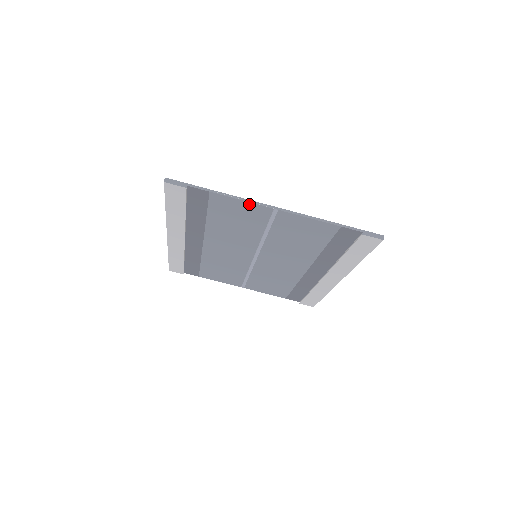
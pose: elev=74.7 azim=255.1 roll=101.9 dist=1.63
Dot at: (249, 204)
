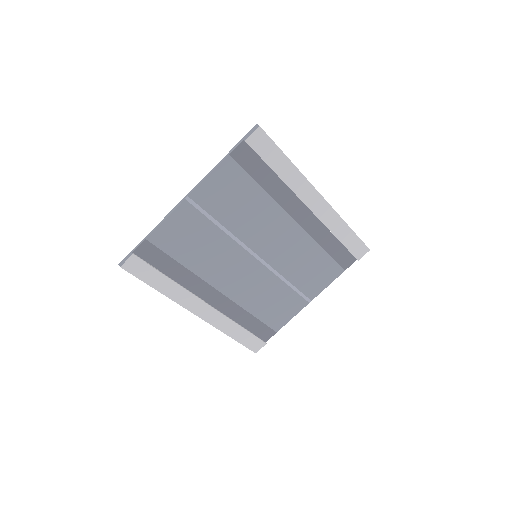
Dot at: (172, 216)
